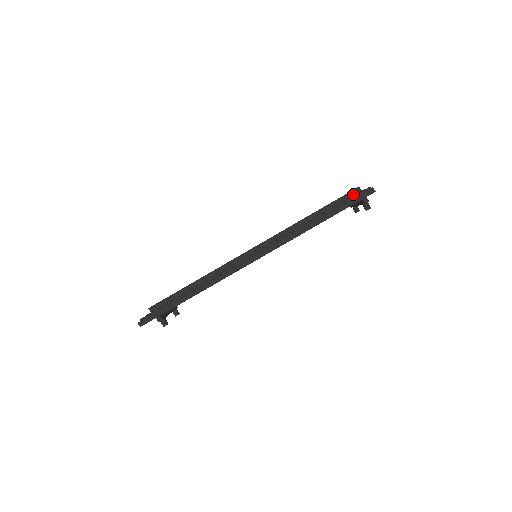
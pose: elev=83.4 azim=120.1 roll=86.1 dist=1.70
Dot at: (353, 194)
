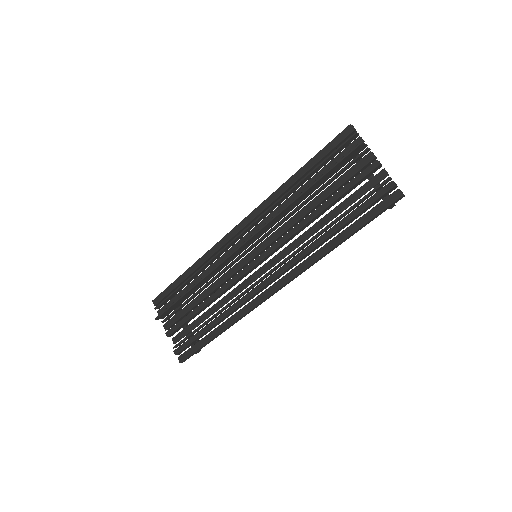
Dot at: (354, 152)
